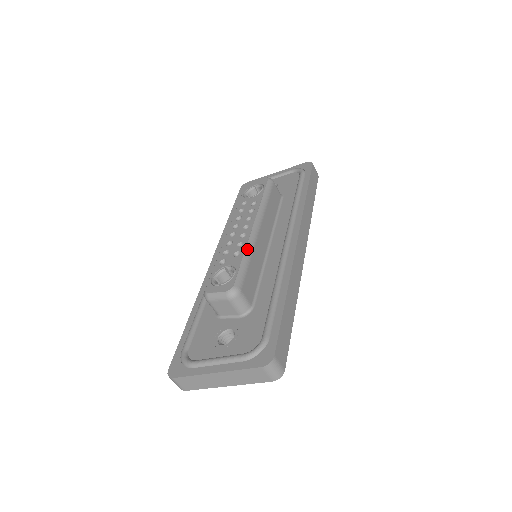
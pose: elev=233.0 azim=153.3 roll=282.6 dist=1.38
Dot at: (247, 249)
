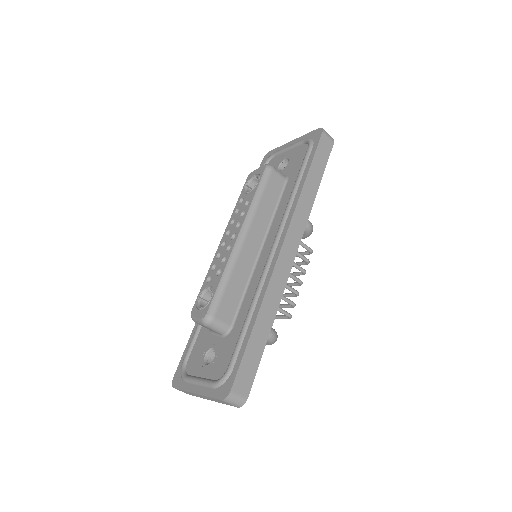
Dot at: (227, 267)
